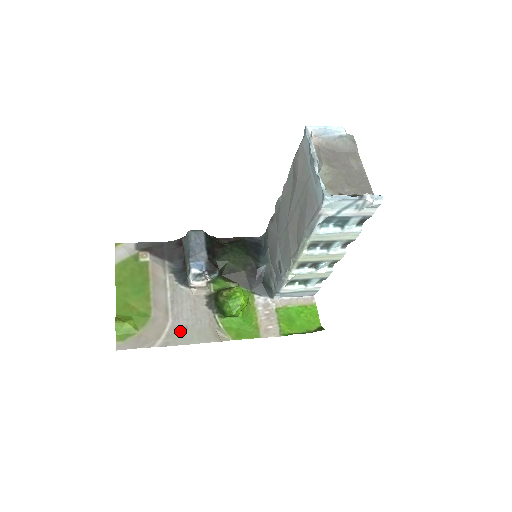
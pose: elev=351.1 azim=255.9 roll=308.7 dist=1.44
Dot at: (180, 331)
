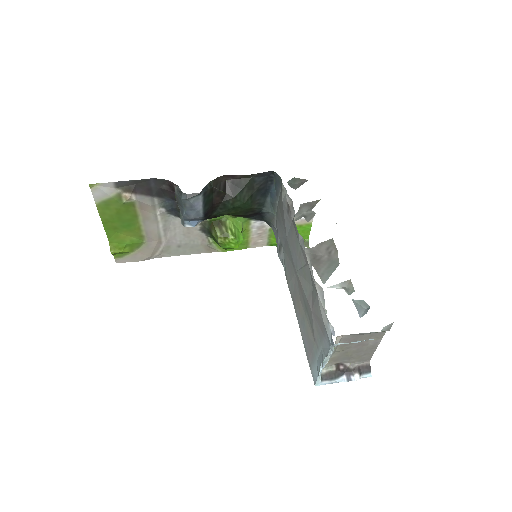
Dot at: (173, 248)
